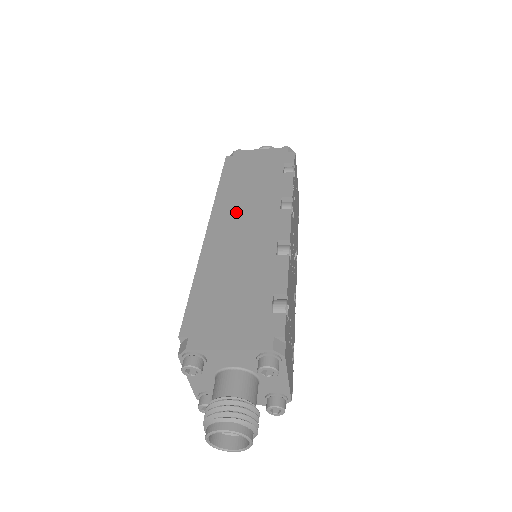
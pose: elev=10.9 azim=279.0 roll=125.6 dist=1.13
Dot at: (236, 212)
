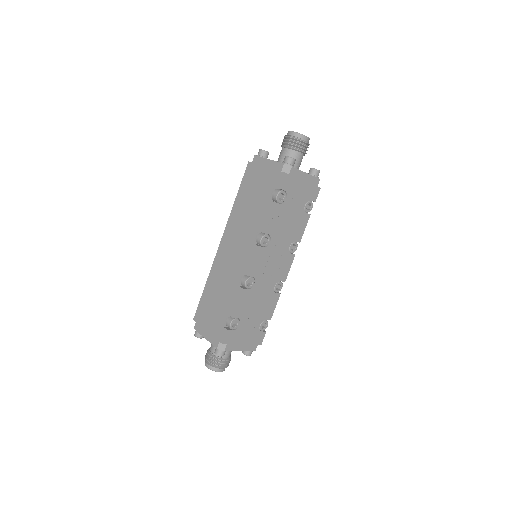
Dot at: (234, 235)
